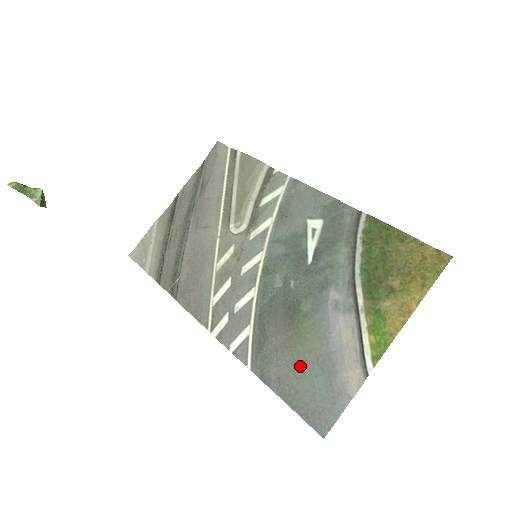
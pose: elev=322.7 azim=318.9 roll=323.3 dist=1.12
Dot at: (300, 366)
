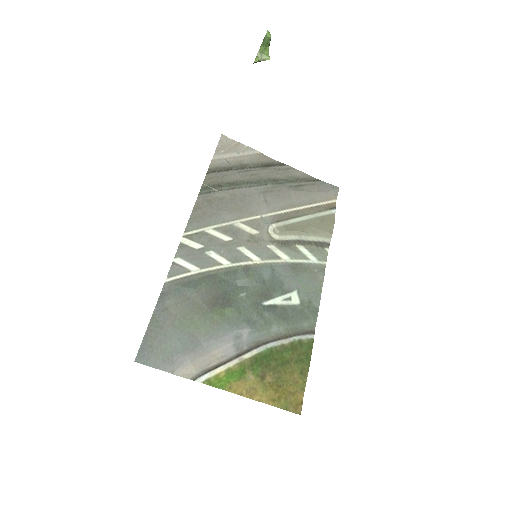
Dot at: (182, 323)
